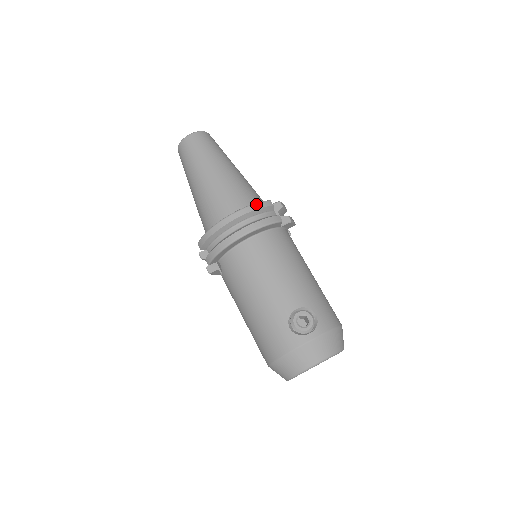
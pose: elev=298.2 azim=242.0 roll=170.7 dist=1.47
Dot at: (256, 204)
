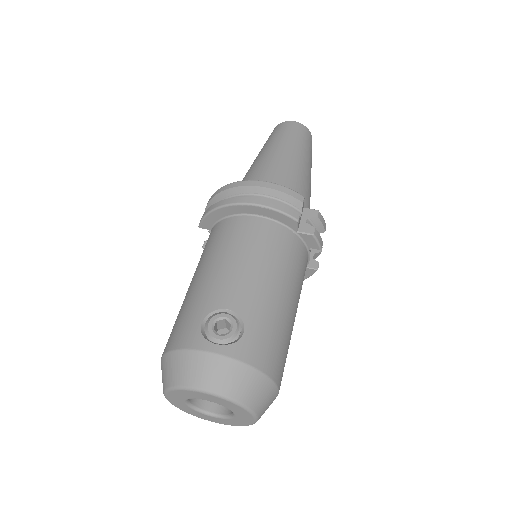
Dot at: (282, 186)
